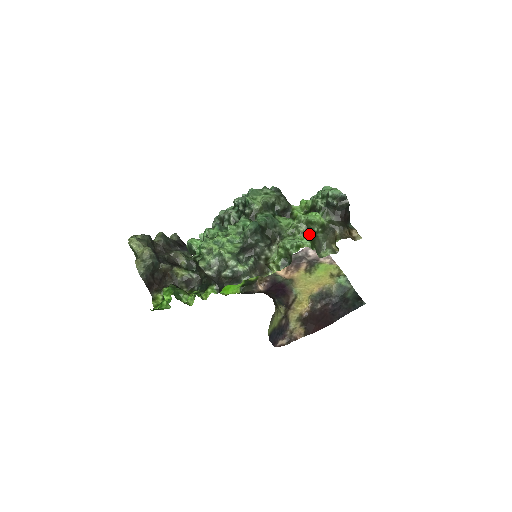
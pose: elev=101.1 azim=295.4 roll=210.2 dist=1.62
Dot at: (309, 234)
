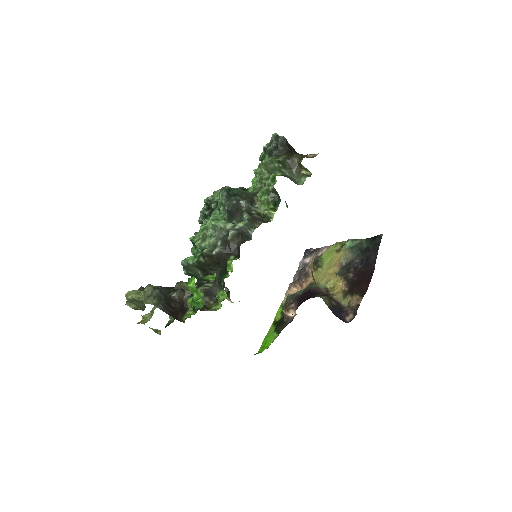
Dot at: occluded
